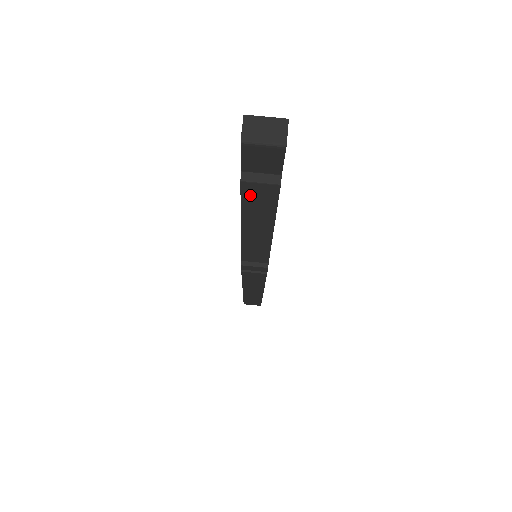
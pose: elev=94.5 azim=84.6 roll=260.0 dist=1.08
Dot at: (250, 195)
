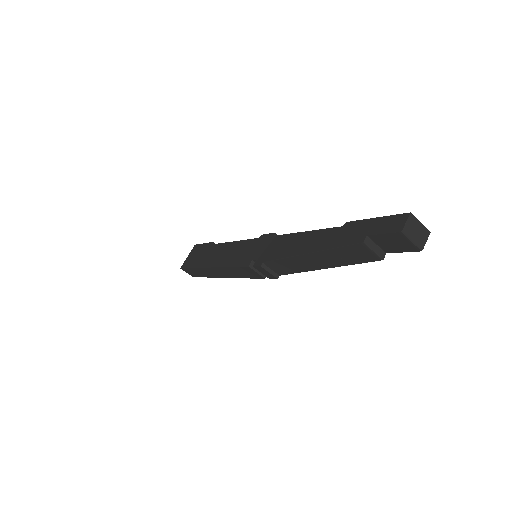
Dot at: (353, 250)
